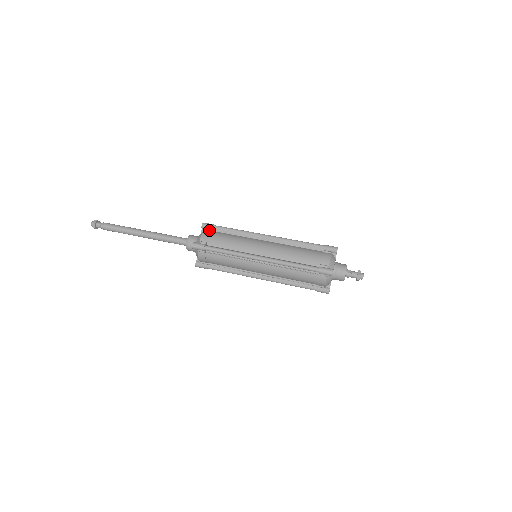
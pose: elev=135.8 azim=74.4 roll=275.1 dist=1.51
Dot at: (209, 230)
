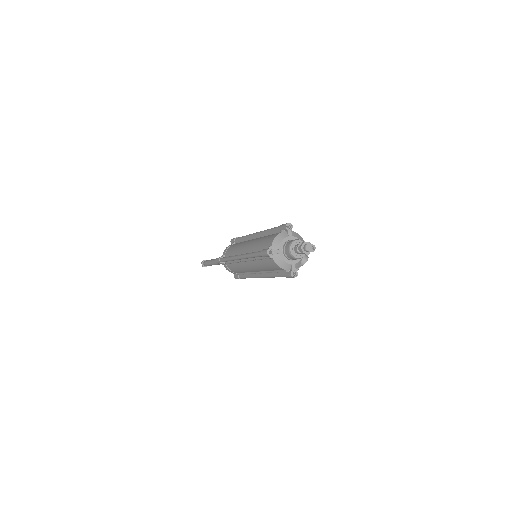
Dot at: (232, 244)
